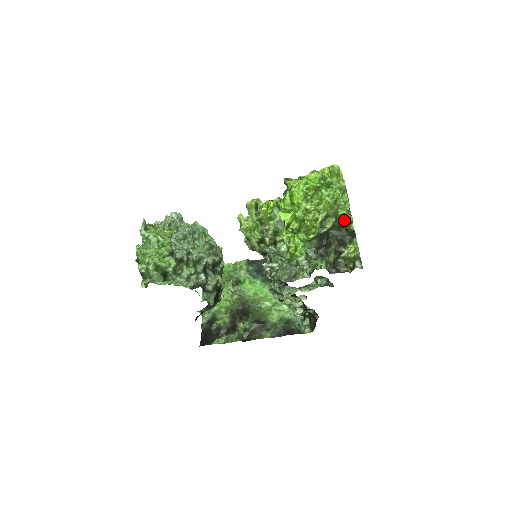
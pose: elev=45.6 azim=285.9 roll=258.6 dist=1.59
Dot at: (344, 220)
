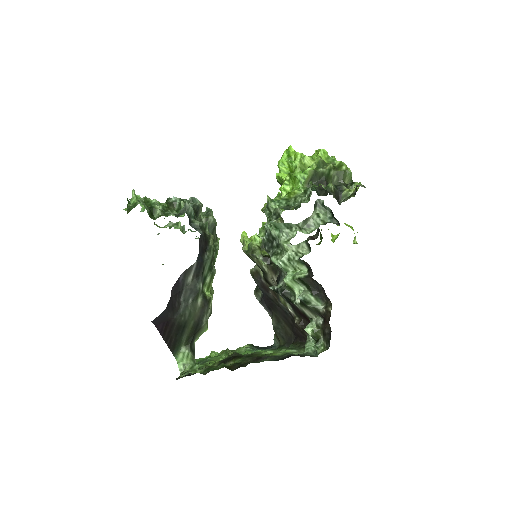
Dot at: (342, 168)
